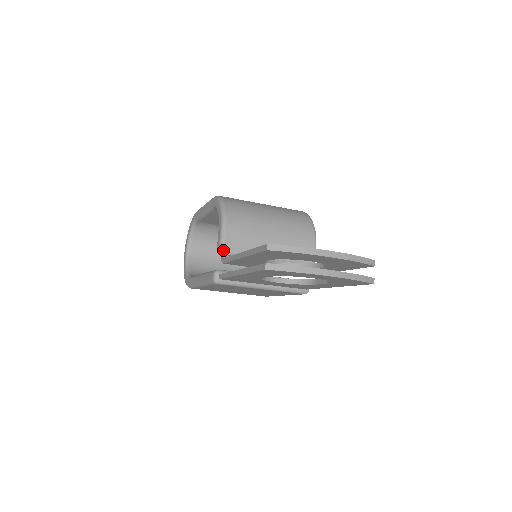
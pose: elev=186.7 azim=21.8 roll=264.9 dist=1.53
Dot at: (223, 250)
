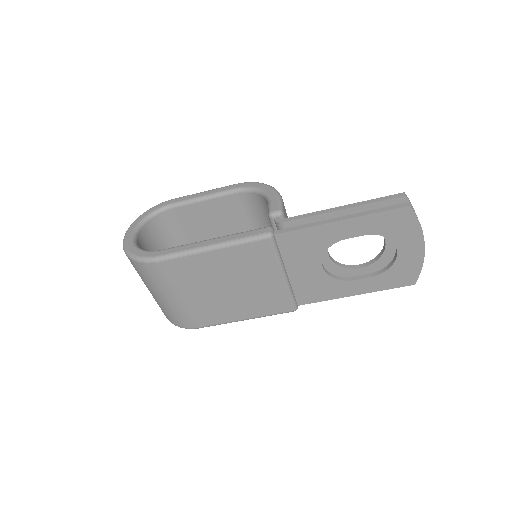
Dot at: (283, 212)
